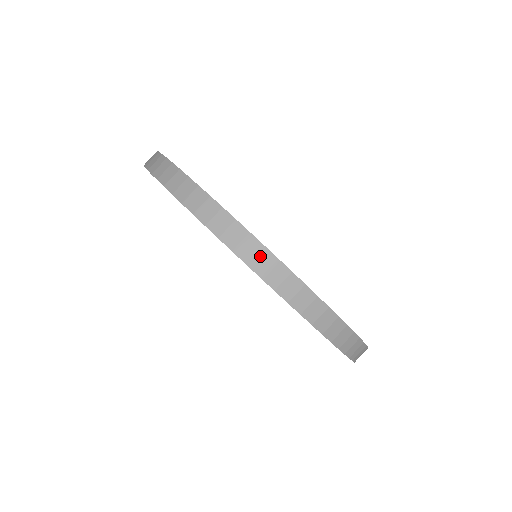
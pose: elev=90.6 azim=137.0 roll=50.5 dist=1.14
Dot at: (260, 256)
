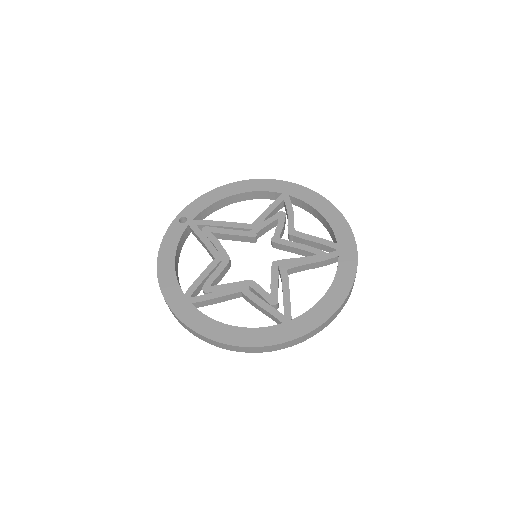
Dot at: (263, 349)
